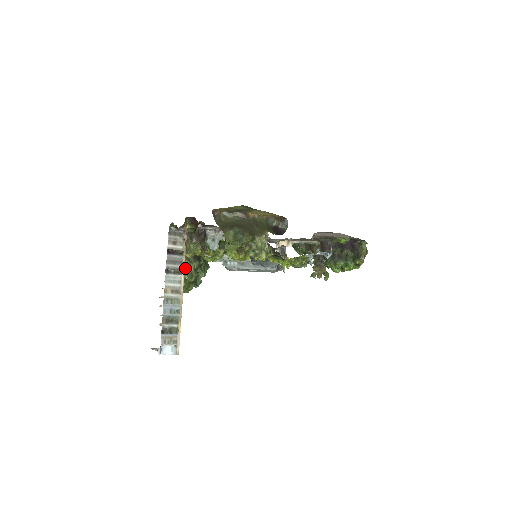
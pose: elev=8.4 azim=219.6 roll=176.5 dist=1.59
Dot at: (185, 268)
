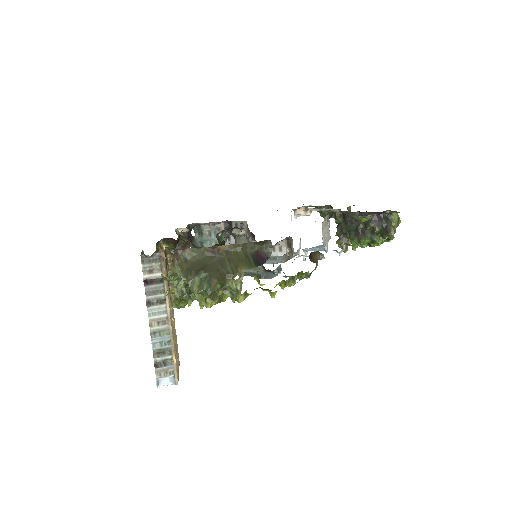
Dot at: (174, 287)
